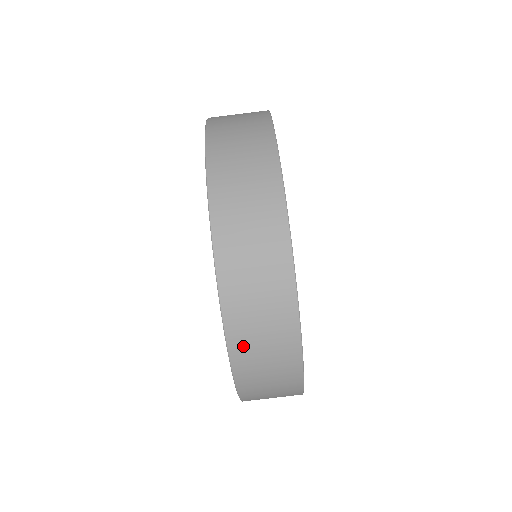
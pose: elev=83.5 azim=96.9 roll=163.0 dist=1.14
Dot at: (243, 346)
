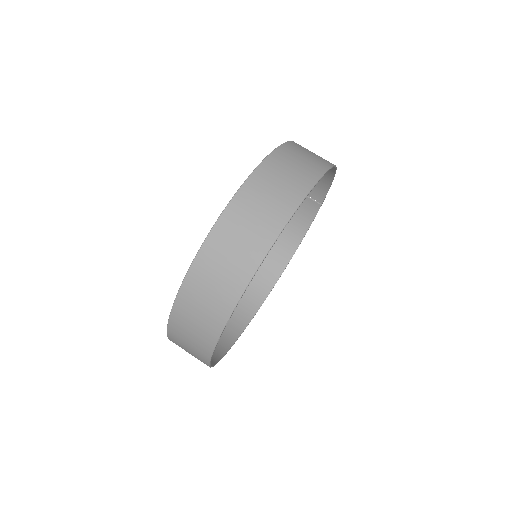
Dot at: (221, 238)
